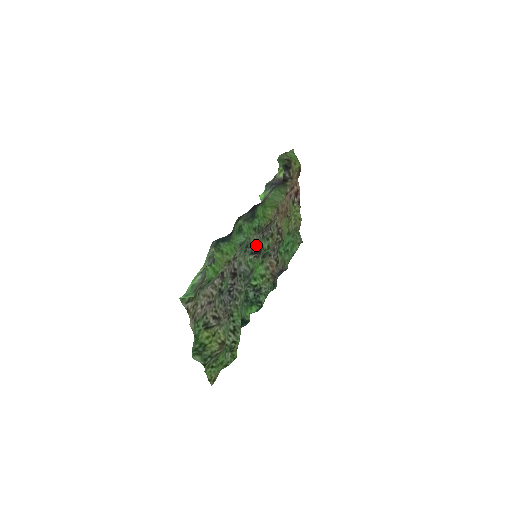
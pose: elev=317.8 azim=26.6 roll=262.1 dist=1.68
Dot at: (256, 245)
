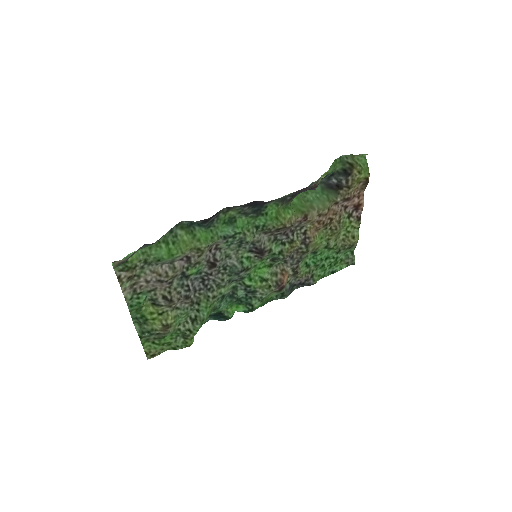
Dot at: (258, 245)
